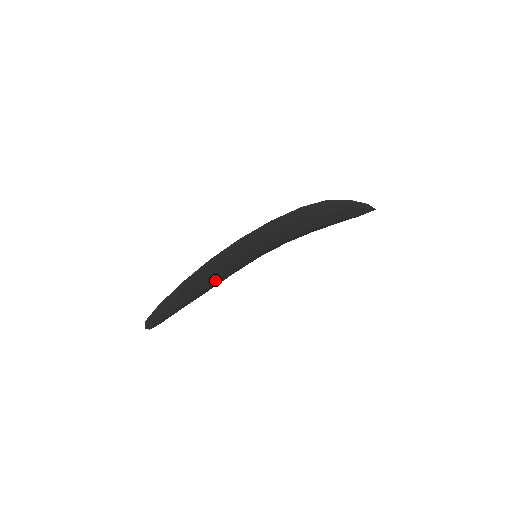
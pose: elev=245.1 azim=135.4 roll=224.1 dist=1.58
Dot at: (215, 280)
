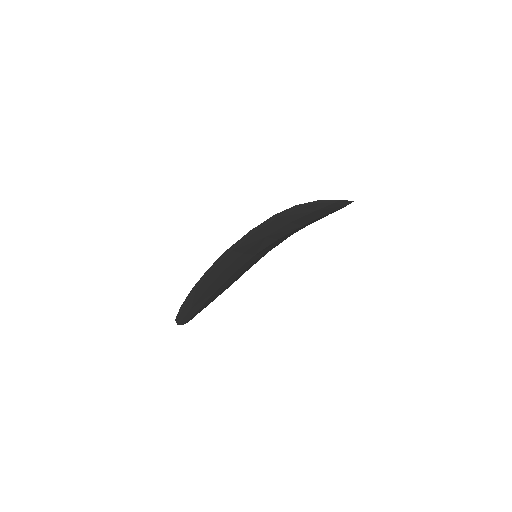
Dot at: (226, 280)
